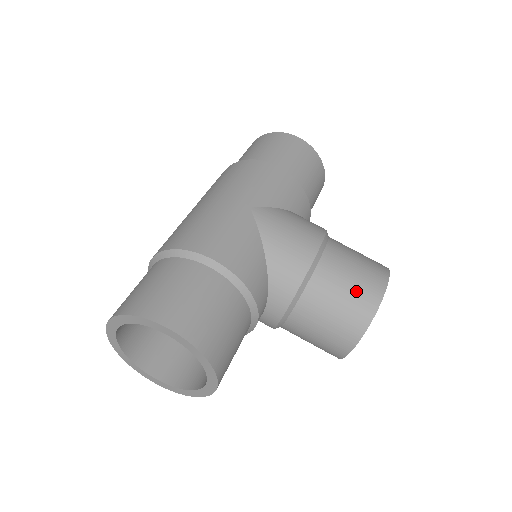
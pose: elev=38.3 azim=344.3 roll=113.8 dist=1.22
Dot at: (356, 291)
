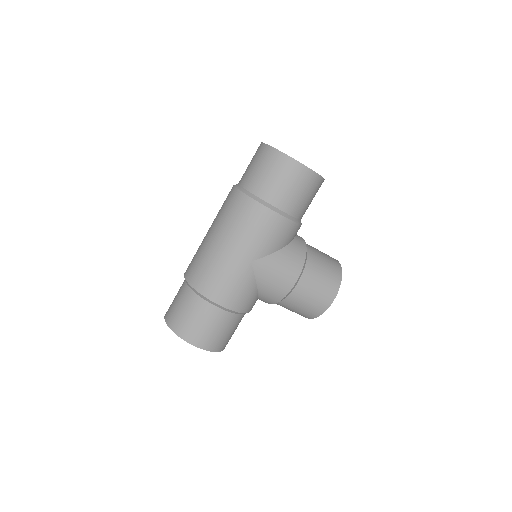
Dot at: (311, 306)
